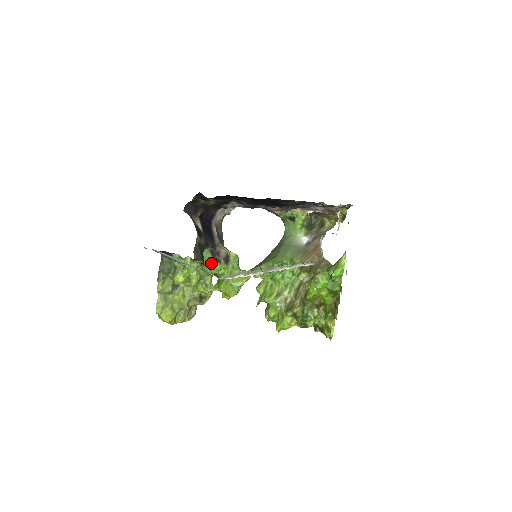
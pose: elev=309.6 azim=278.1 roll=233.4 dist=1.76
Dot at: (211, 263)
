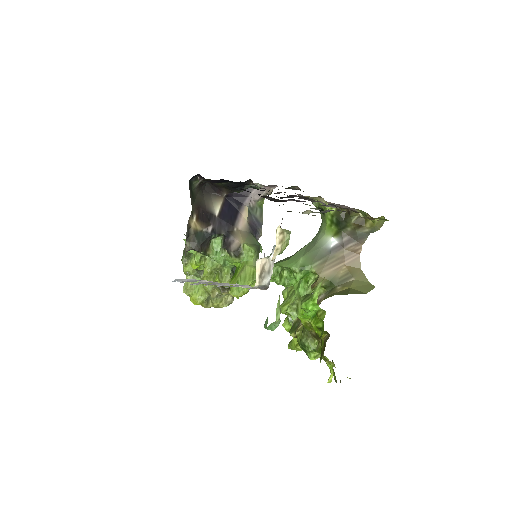
Dot at: (222, 254)
